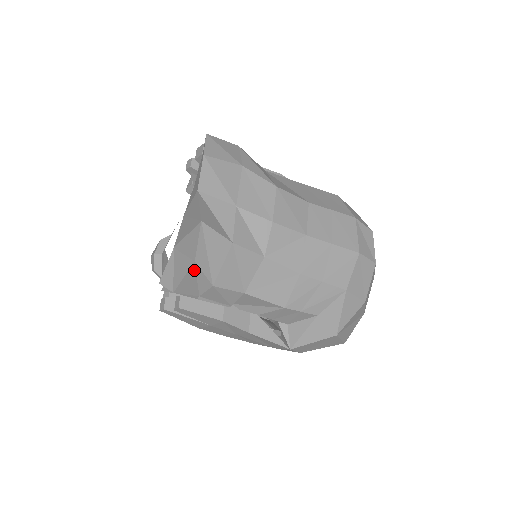
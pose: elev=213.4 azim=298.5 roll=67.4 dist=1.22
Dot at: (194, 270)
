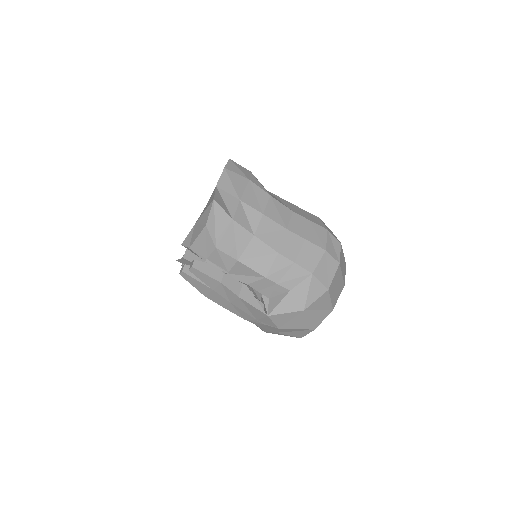
Dot at: (205, 233)
